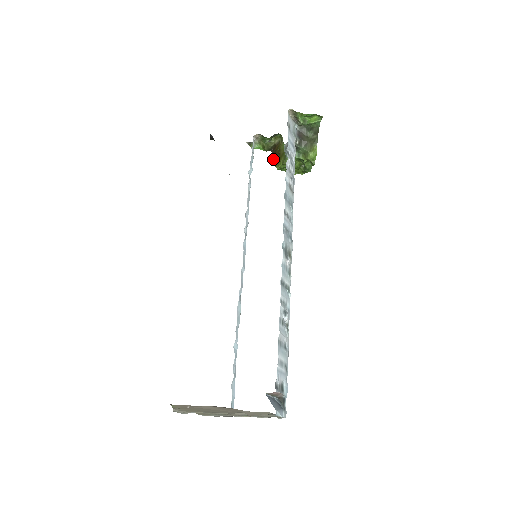
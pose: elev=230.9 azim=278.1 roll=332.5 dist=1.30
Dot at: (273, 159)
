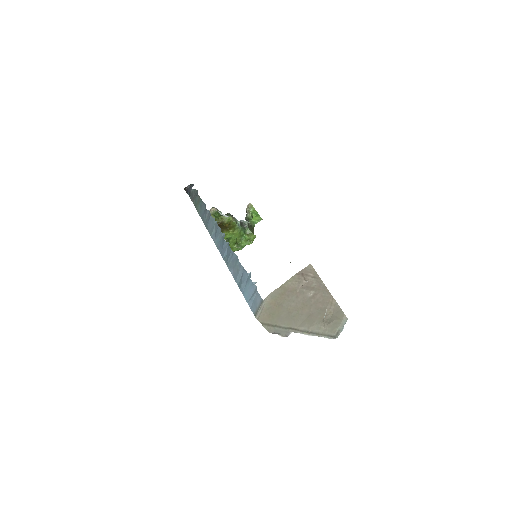
Dot at: occluded
